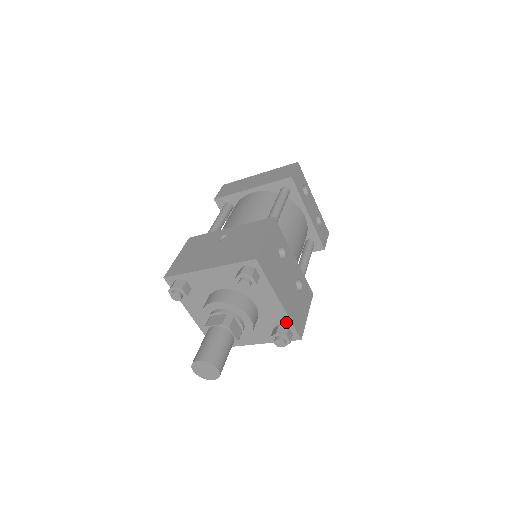
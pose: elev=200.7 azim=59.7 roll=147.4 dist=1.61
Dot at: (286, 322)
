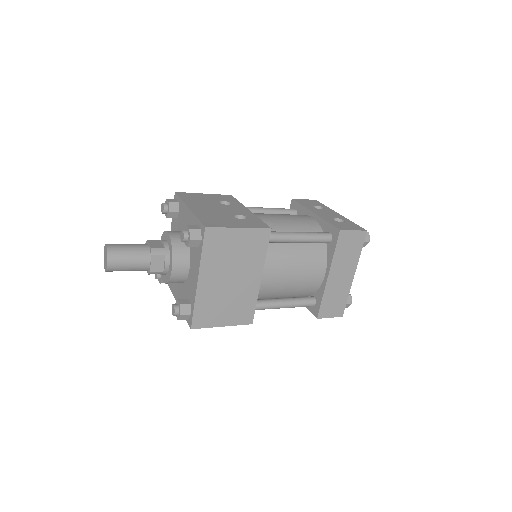
Dot at: (196, 223)
